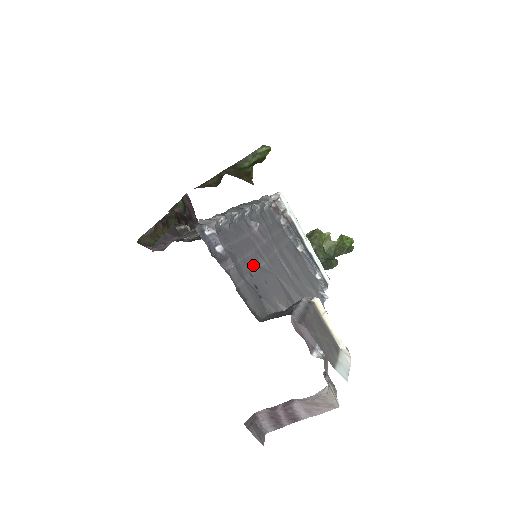
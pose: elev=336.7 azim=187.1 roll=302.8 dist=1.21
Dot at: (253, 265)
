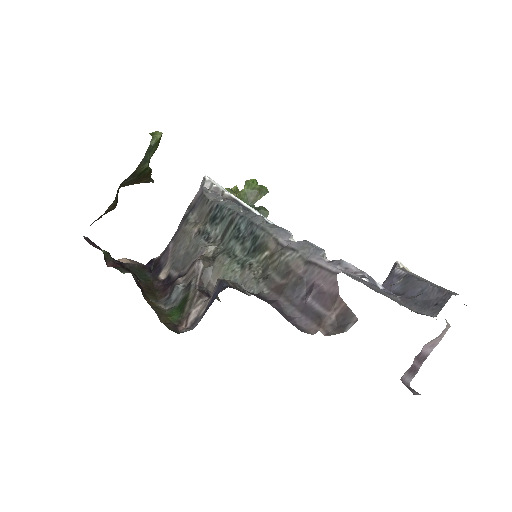
Dot at: occluded
